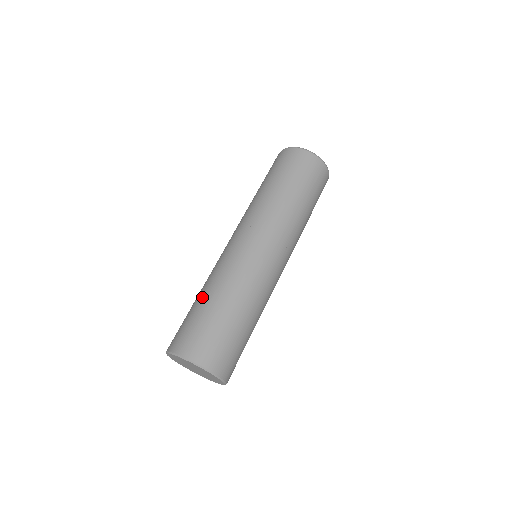
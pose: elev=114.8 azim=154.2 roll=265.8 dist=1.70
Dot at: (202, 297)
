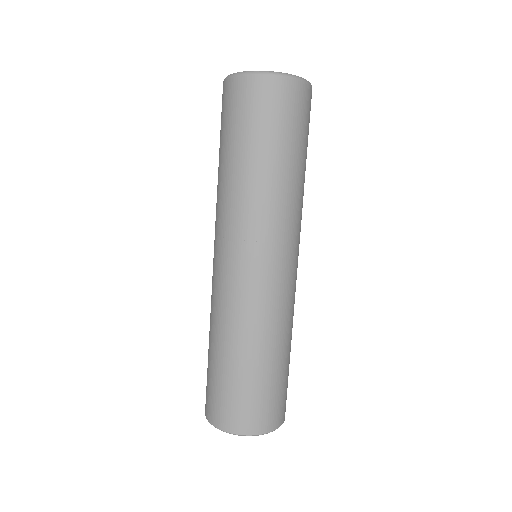
Dot at: (258, 361)
